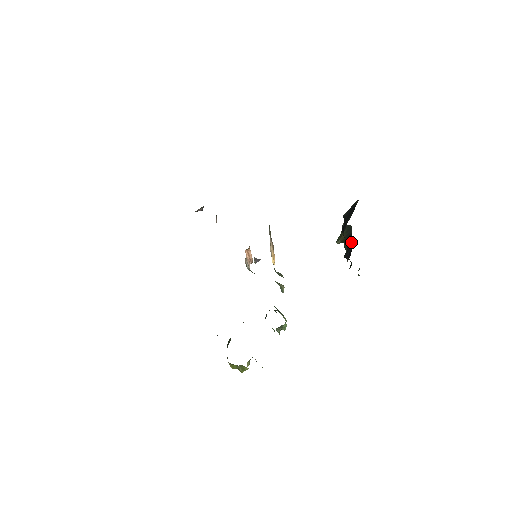
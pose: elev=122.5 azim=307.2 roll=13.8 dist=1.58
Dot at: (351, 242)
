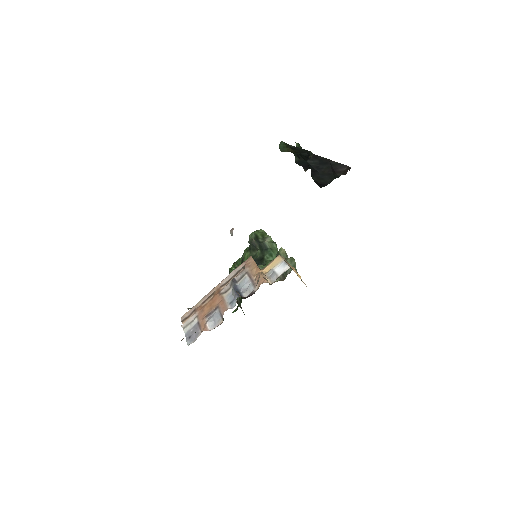
Dot at: occluded
